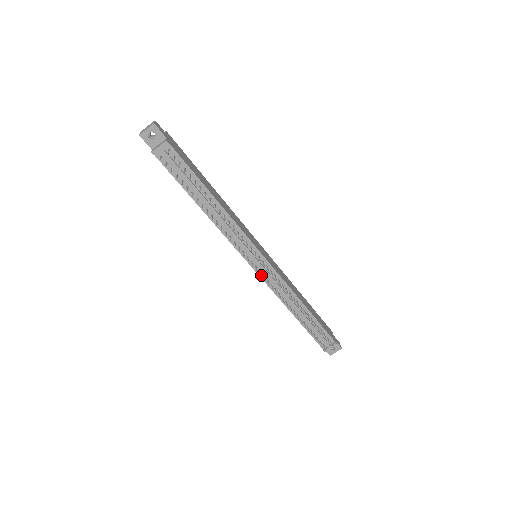
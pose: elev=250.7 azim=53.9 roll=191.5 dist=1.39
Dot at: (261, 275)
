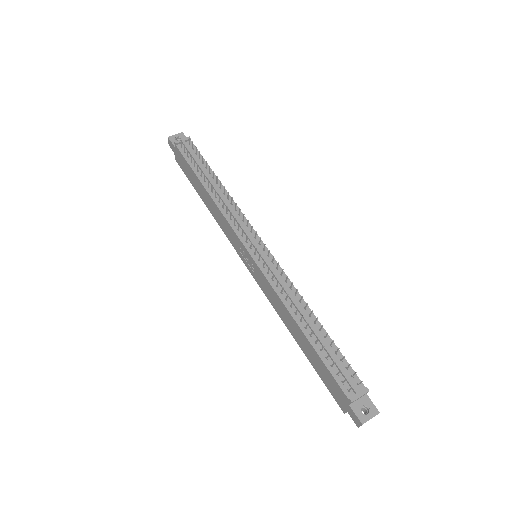
Dot at: (260, 266)
